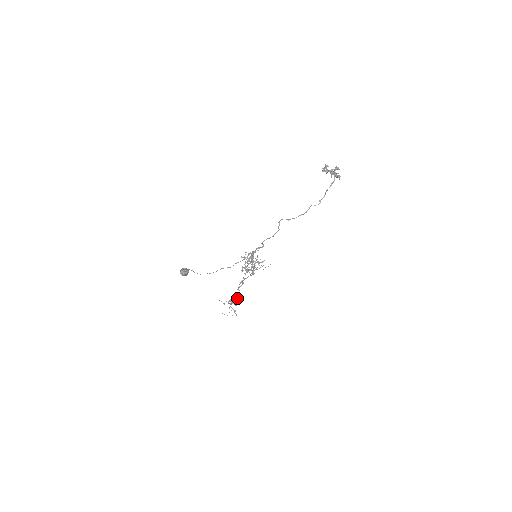
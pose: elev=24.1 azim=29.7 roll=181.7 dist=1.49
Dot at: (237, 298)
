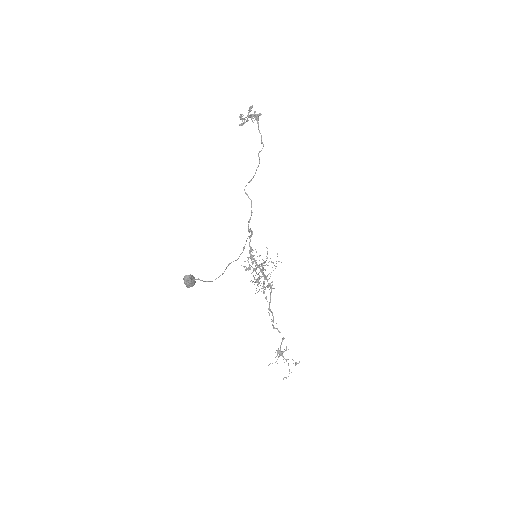
Dot at: (282, 341)
